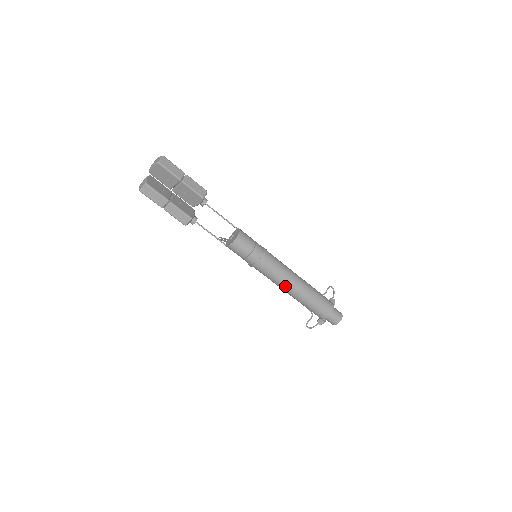
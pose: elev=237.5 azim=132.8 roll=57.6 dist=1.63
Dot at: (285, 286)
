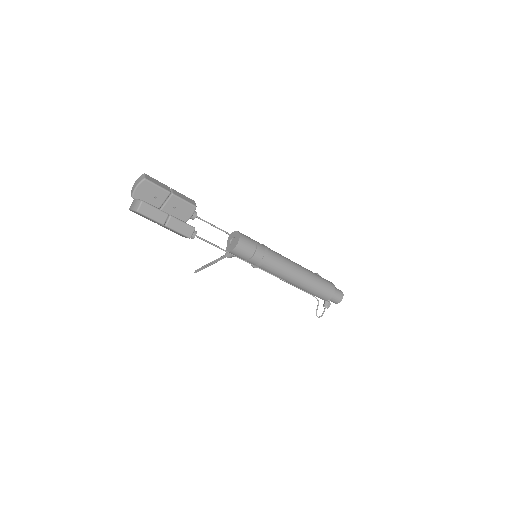
Dot at: (293, 275)
